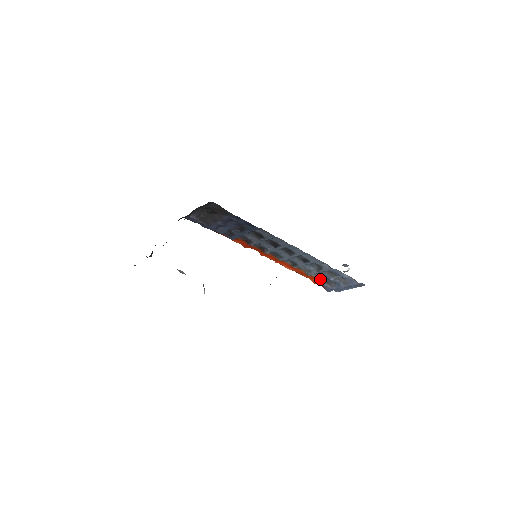
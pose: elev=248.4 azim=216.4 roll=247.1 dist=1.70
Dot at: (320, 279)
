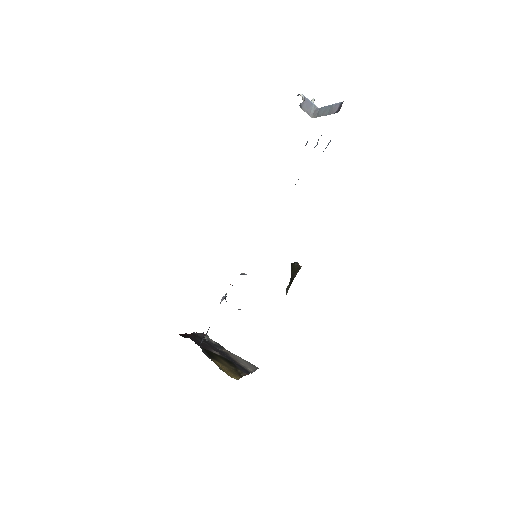
Dot at: occluded
